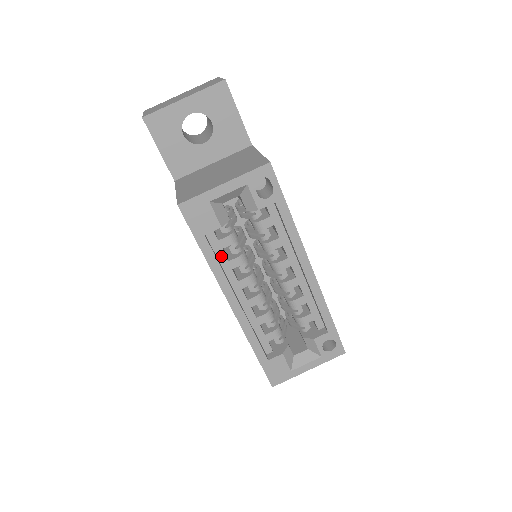
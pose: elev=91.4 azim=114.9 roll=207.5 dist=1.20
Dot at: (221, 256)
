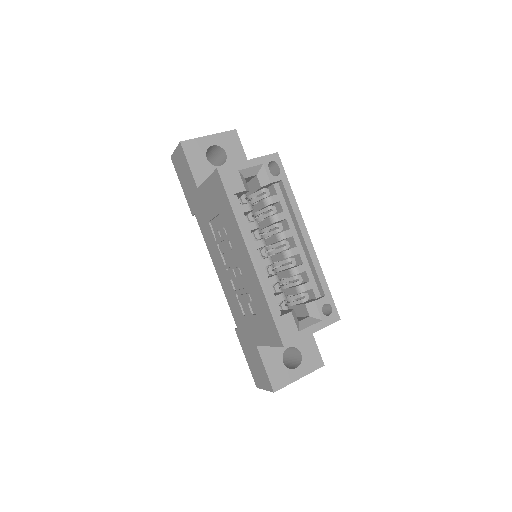
Dot at: occluded
